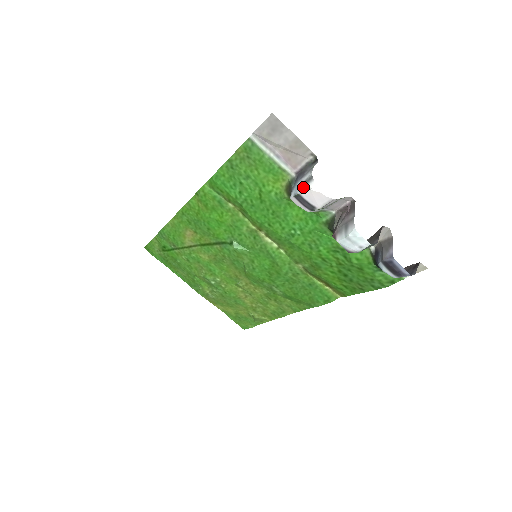
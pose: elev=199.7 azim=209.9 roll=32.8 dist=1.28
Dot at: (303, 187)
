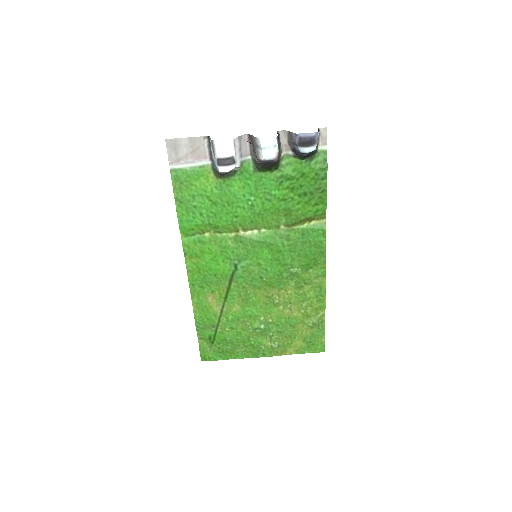
Dot at: (214, 152)
